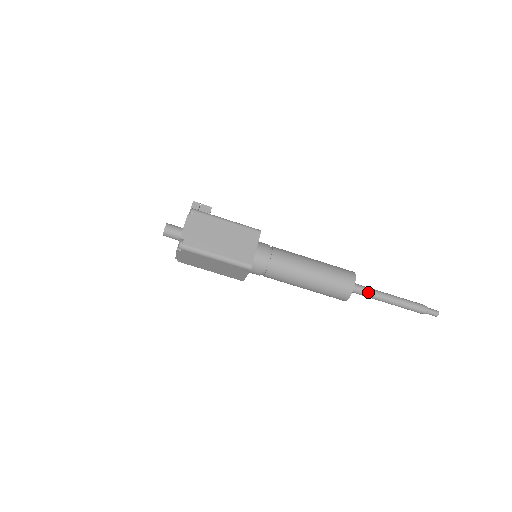
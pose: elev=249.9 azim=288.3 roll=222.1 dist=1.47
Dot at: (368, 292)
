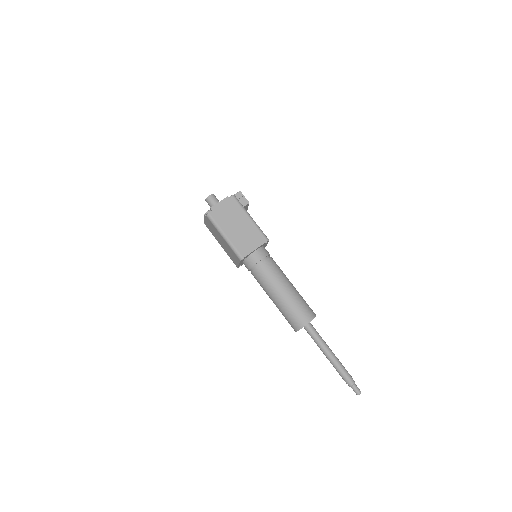
Dot at: (316, 338)
